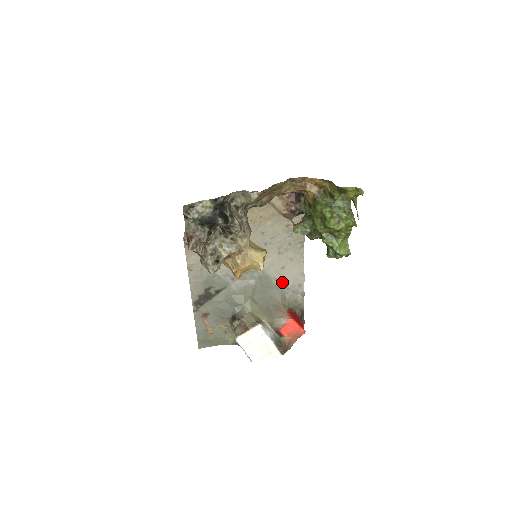
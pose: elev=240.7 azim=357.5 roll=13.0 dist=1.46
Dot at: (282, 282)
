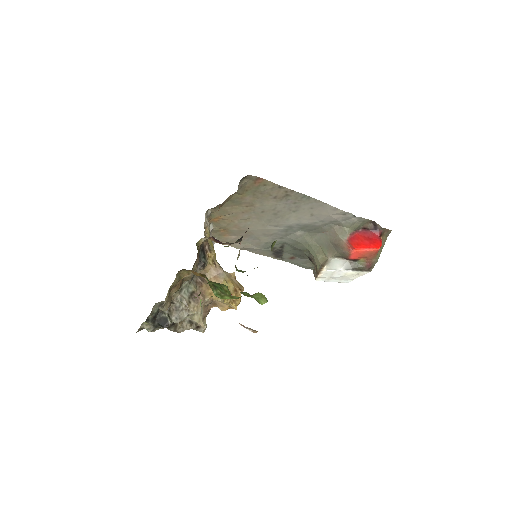
Dot at: (324, 221)
